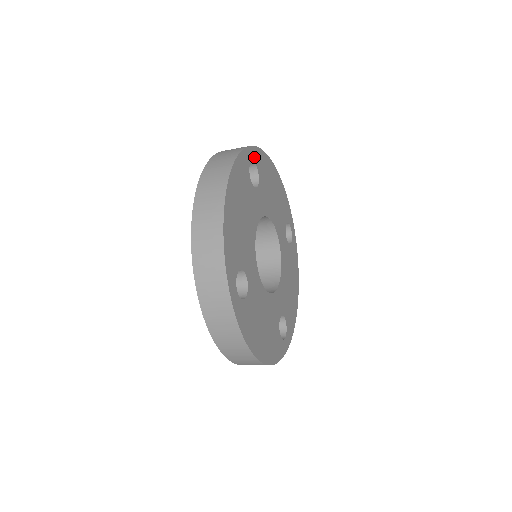
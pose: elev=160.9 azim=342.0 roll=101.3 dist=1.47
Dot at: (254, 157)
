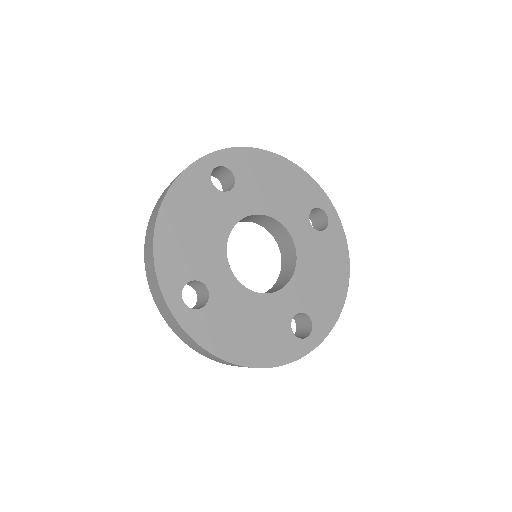
Dot at: (223, 161)
